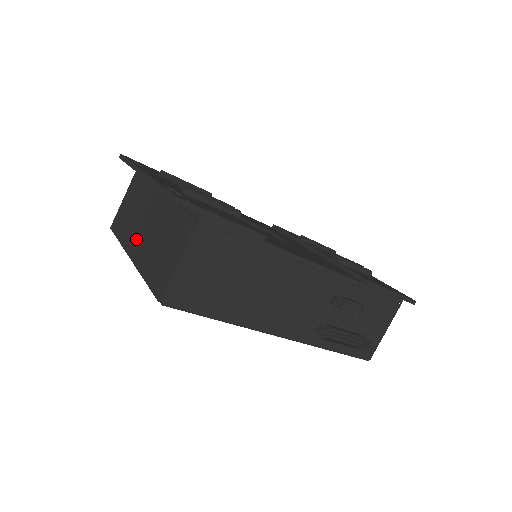
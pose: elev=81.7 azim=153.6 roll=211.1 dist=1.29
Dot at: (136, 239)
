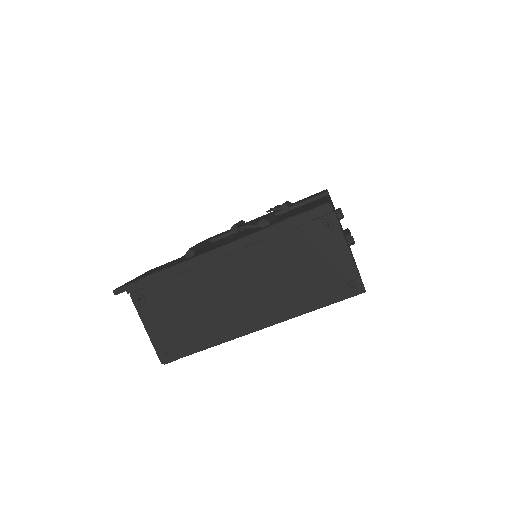
Dot at: (244, 313)
